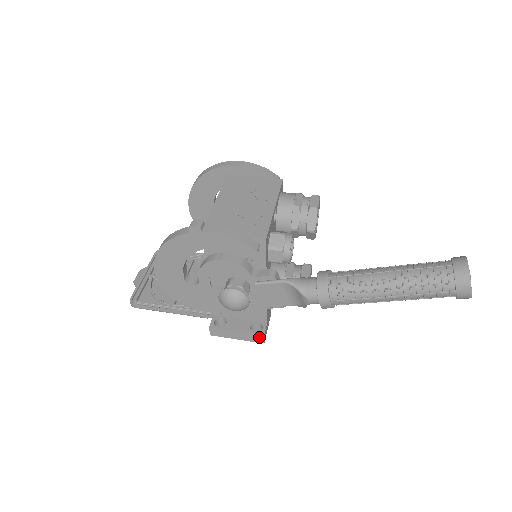
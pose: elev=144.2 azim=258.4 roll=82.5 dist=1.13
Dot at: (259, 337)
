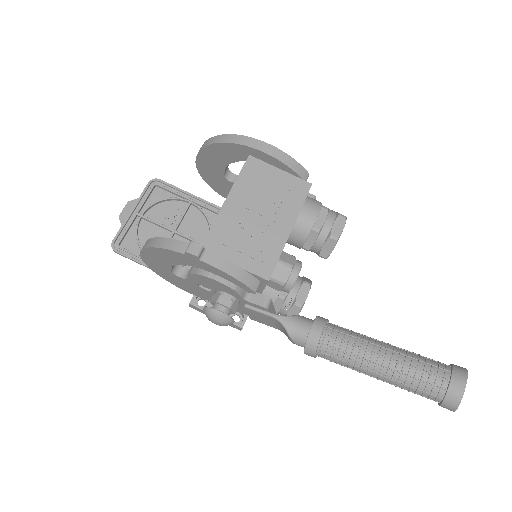
Dot at: (237, 327)
